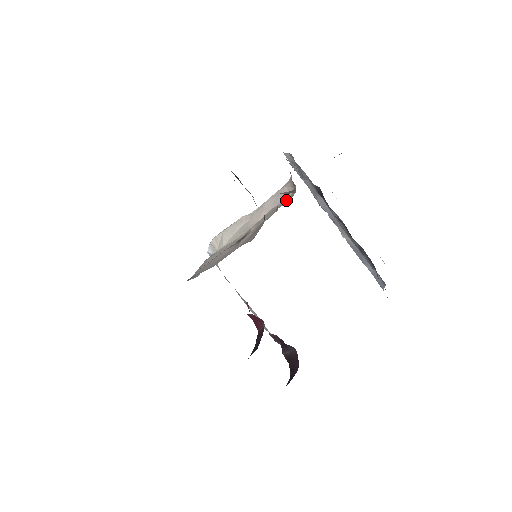
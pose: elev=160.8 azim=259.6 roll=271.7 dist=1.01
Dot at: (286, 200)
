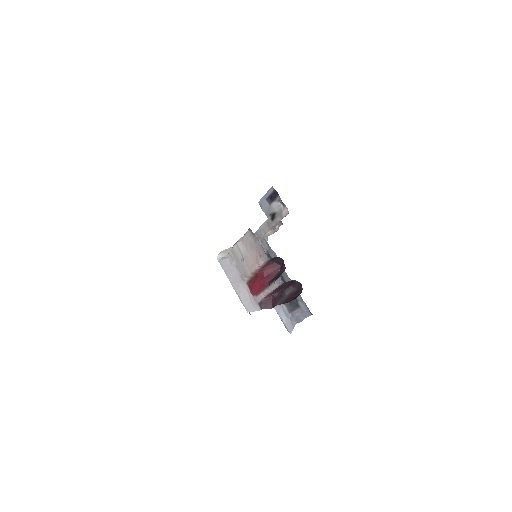
Dot at: occluded
